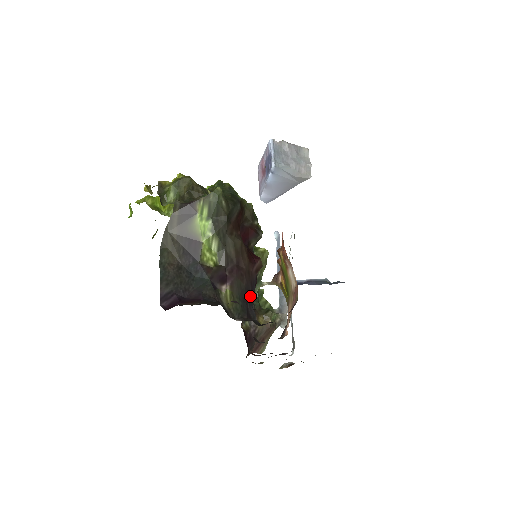
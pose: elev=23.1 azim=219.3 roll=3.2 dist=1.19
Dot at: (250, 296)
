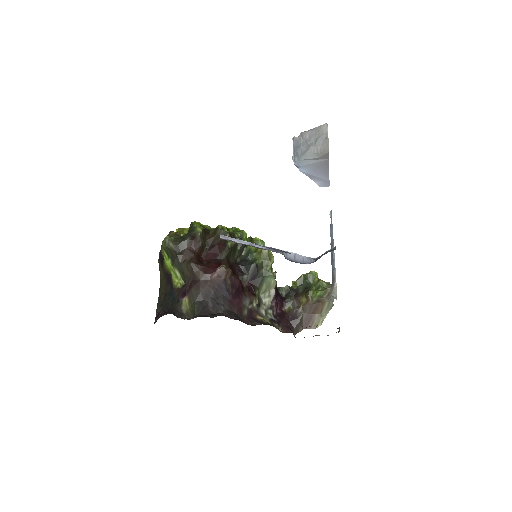
Dot at: (216, 297)
